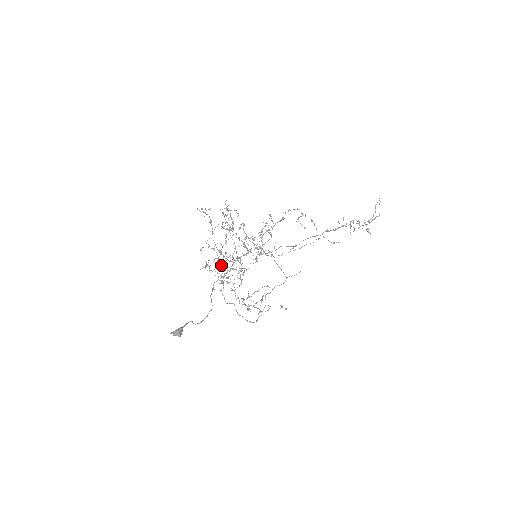
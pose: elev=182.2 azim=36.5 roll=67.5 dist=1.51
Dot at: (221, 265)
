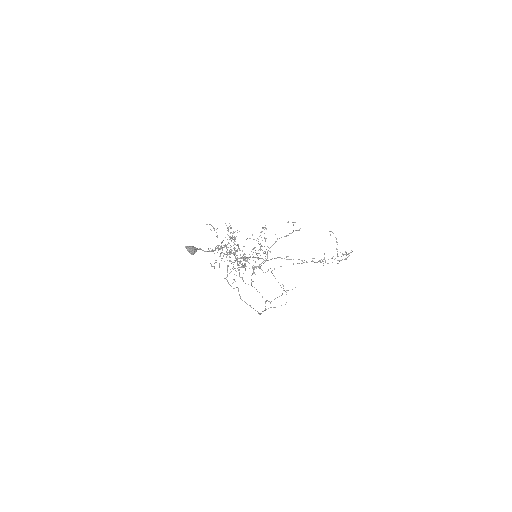
Dot at: (228, 242)
